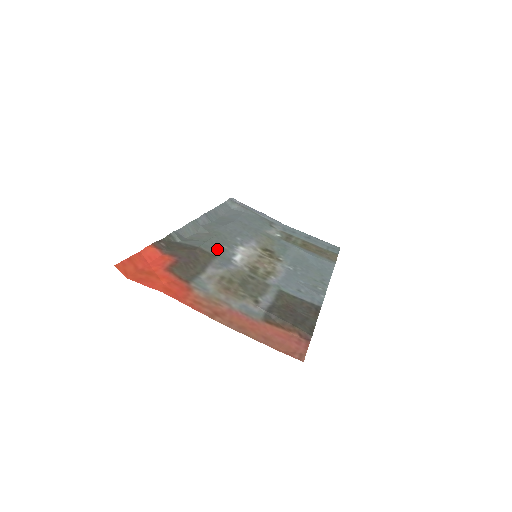
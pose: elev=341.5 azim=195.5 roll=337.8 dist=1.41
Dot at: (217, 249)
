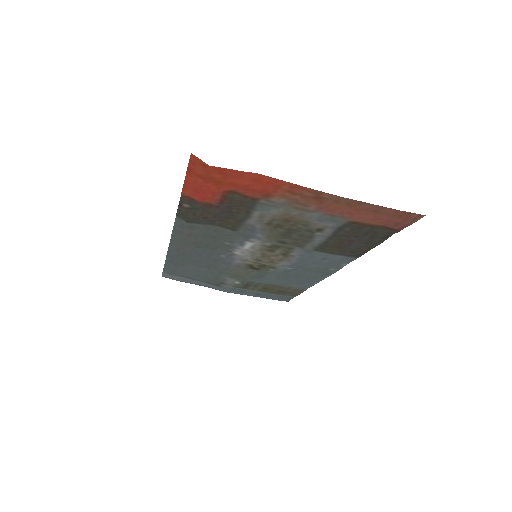
Dot at: (226, 236)
